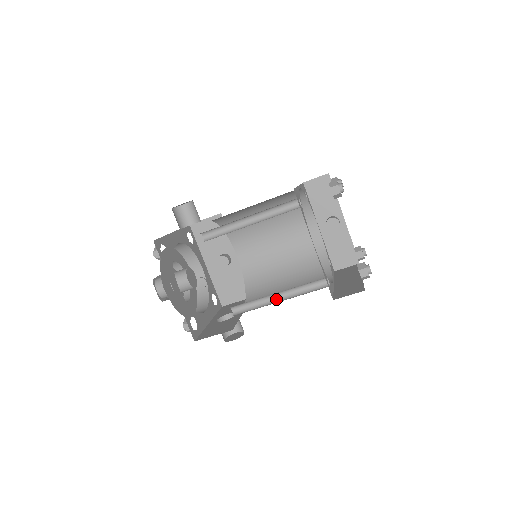
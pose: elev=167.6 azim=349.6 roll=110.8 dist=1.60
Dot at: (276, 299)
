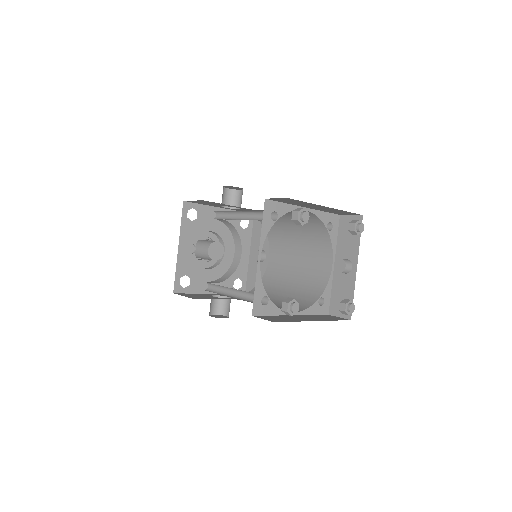
Dot at: (233, 294)
